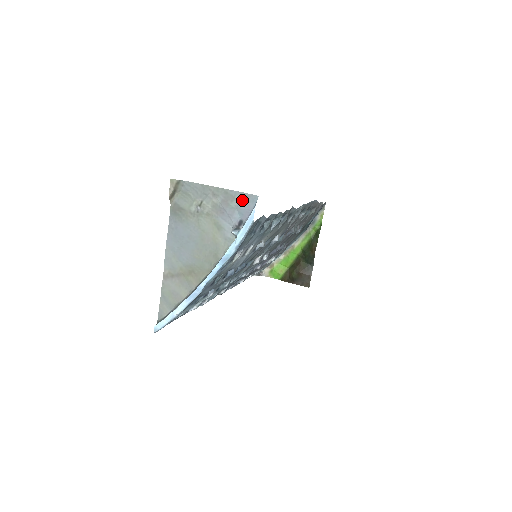
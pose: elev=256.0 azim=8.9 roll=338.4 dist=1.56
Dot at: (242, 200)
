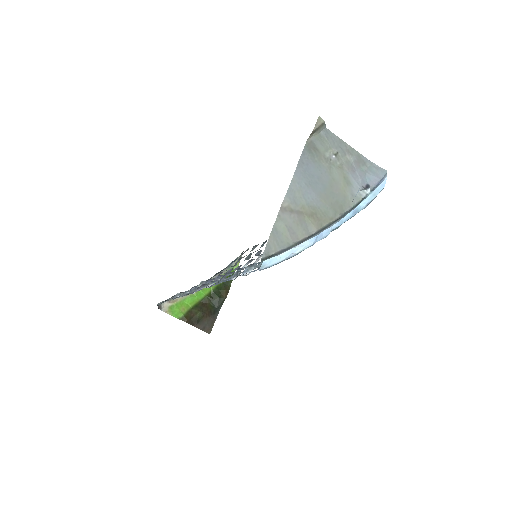
Dot at: (372, 168)
